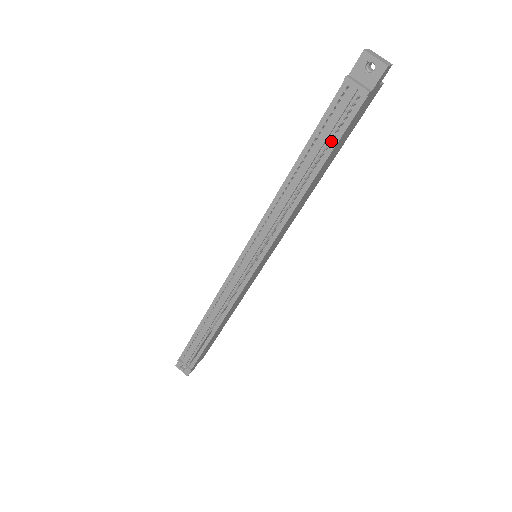
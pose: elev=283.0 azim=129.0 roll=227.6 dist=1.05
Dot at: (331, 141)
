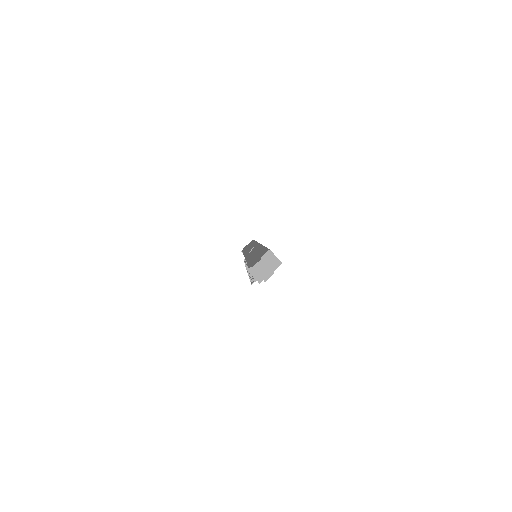
Dot at: occluded
